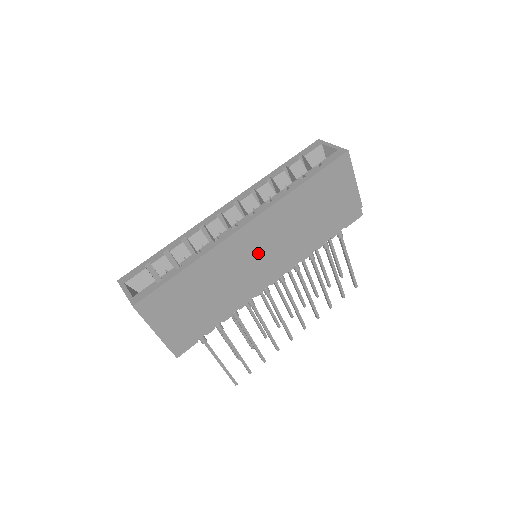
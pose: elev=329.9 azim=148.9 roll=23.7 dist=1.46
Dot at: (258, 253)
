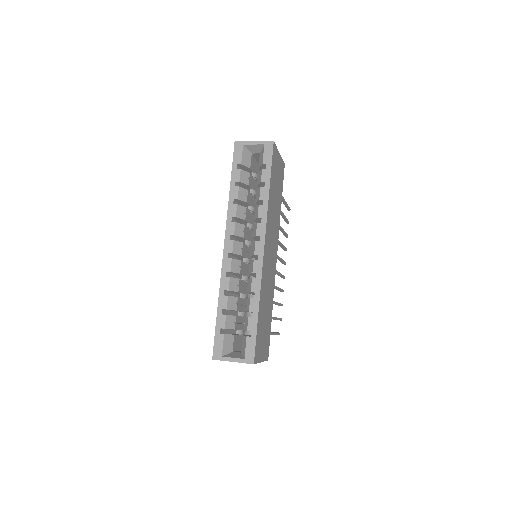
Dot at: (270, 257)
